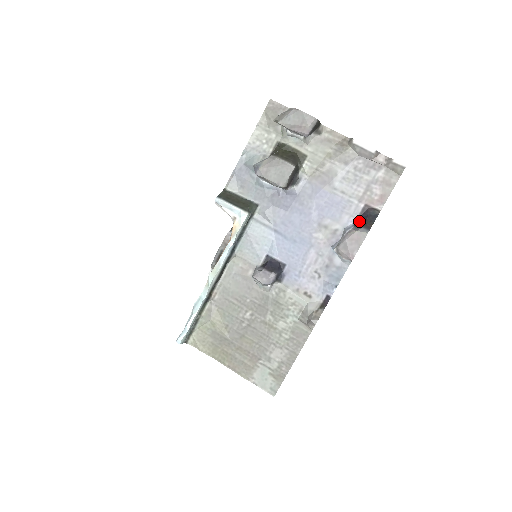
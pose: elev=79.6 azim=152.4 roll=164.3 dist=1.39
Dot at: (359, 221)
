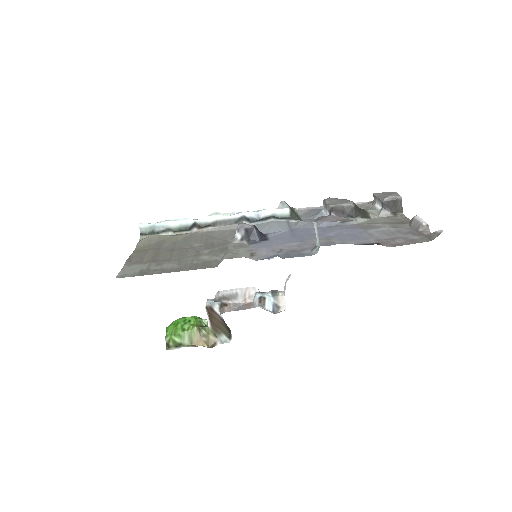
Dot at: occluded
